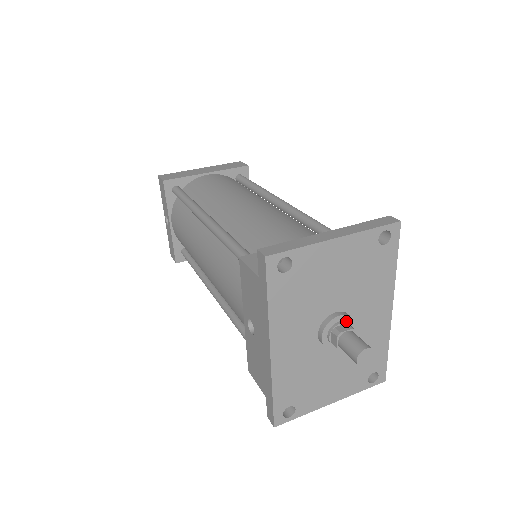
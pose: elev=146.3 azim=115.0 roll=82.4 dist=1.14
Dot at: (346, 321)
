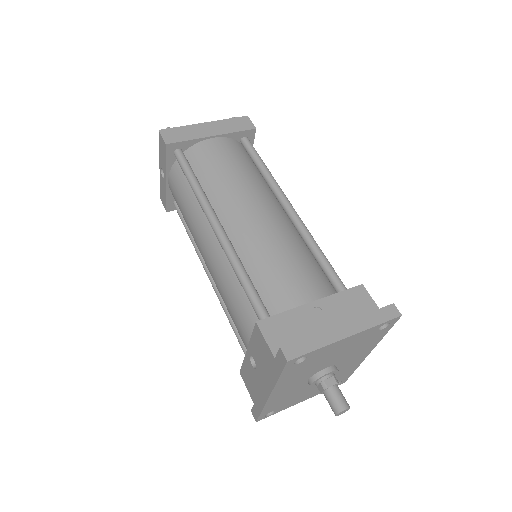
Dot at: (333, 373)
